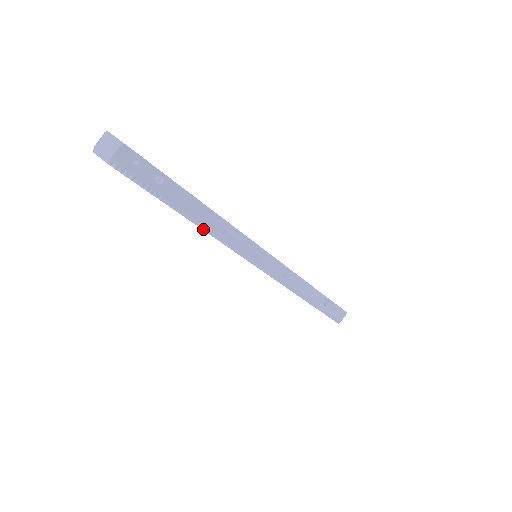
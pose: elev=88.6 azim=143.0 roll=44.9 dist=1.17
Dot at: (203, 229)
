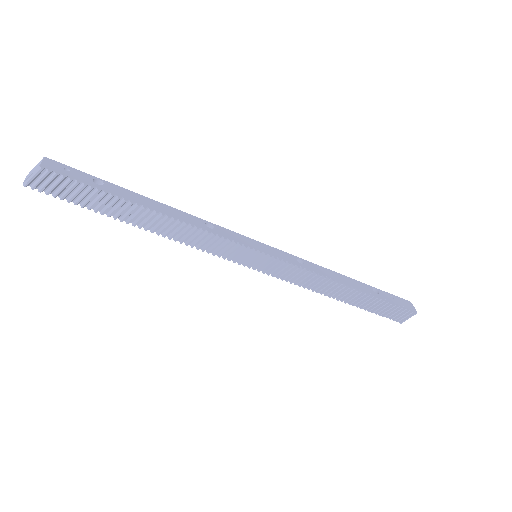
Dot at: (175, 220)
